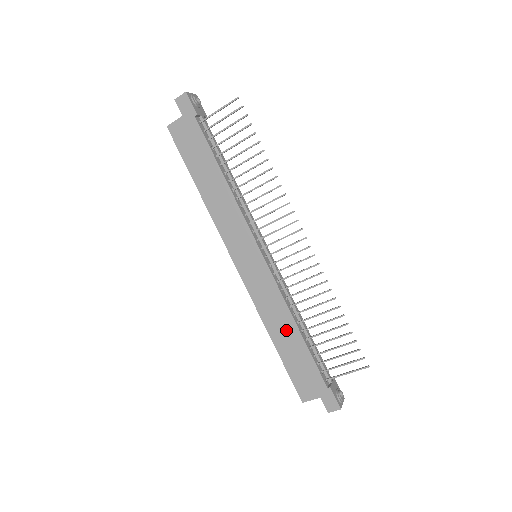
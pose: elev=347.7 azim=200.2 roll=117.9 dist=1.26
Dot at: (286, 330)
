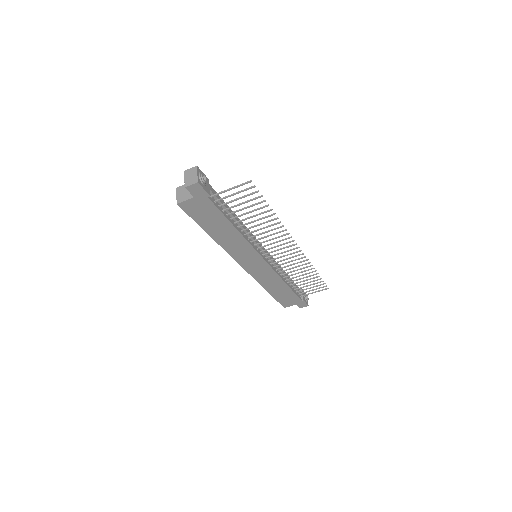
Dot at: (278, 286)
